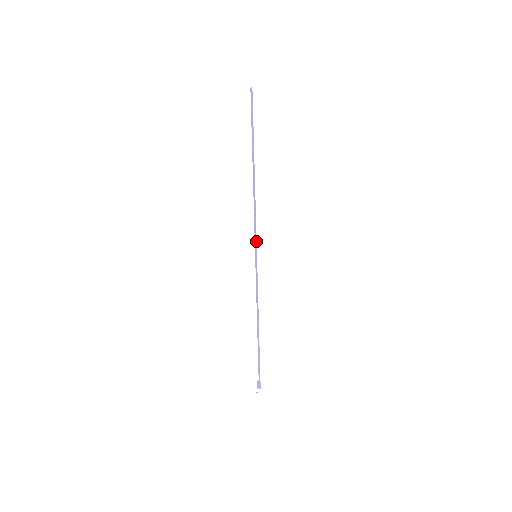
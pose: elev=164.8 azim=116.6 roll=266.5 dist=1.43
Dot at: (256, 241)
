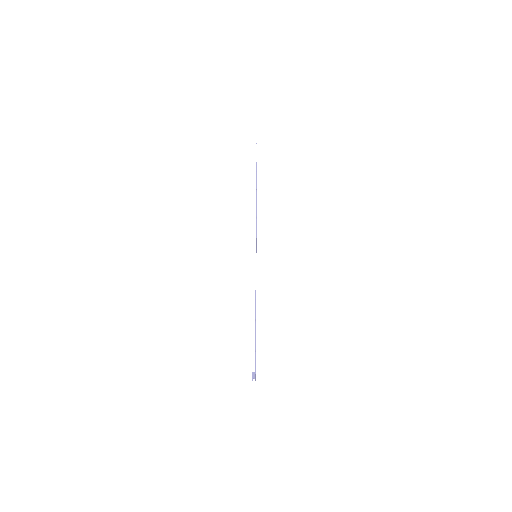
Dot at: (256, 244)
